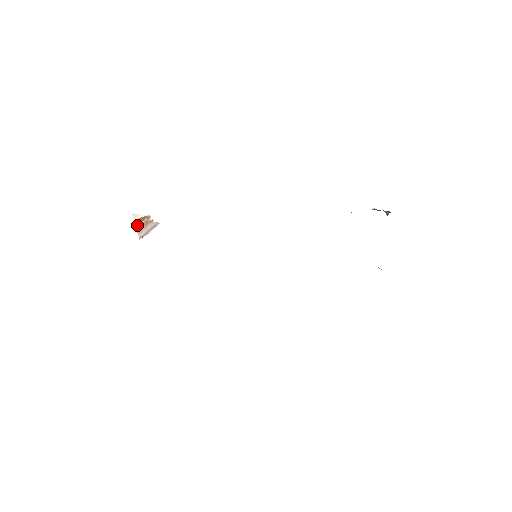
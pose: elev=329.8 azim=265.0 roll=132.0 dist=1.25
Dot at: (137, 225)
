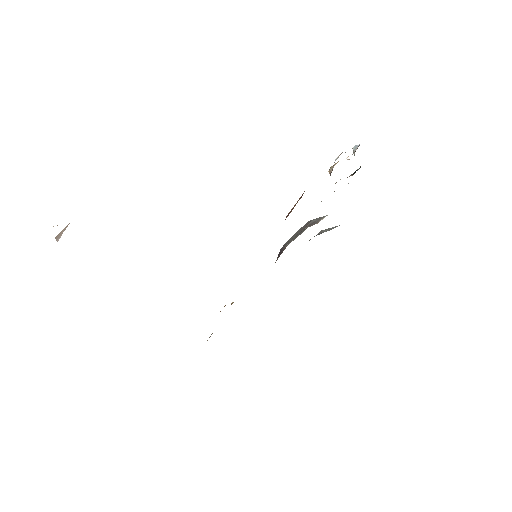
Dot at: occluded
